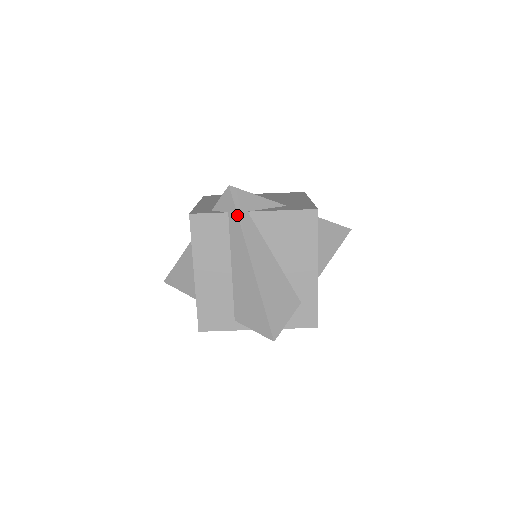
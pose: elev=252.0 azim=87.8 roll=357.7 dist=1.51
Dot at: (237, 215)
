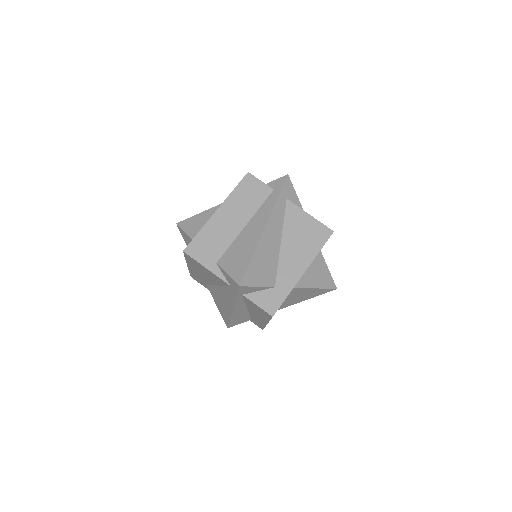
Dot at: (280, 192)
